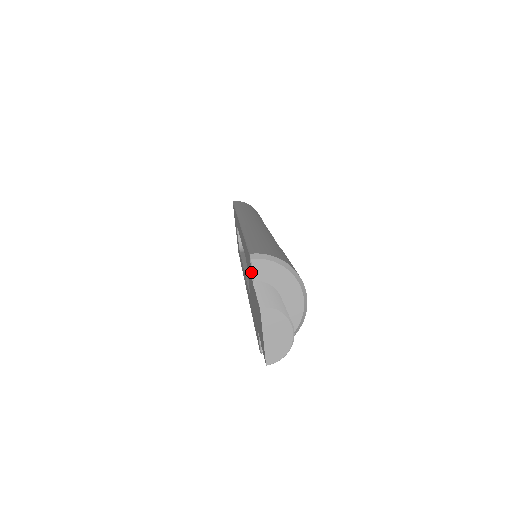
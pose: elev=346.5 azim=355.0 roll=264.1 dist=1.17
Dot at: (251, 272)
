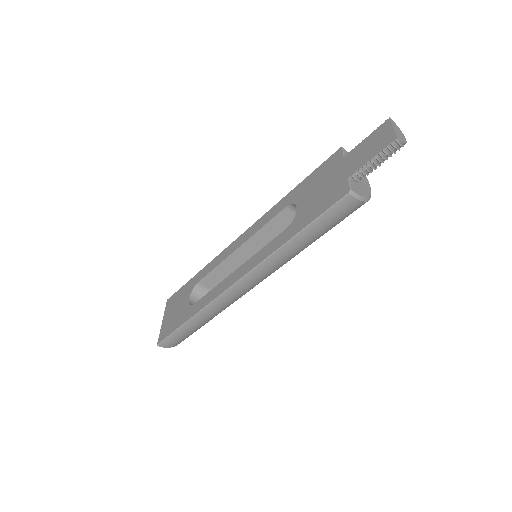
Dot at: (342, 153)
